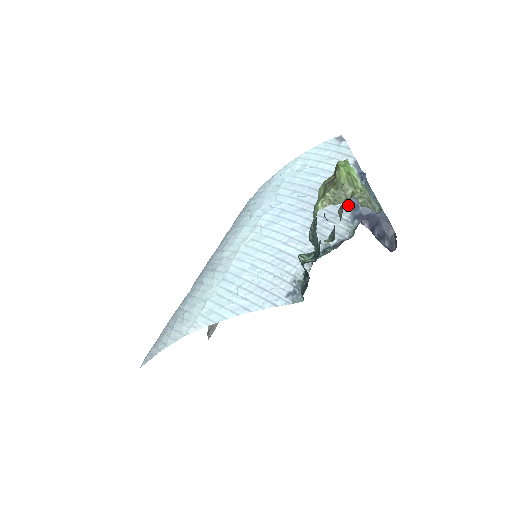
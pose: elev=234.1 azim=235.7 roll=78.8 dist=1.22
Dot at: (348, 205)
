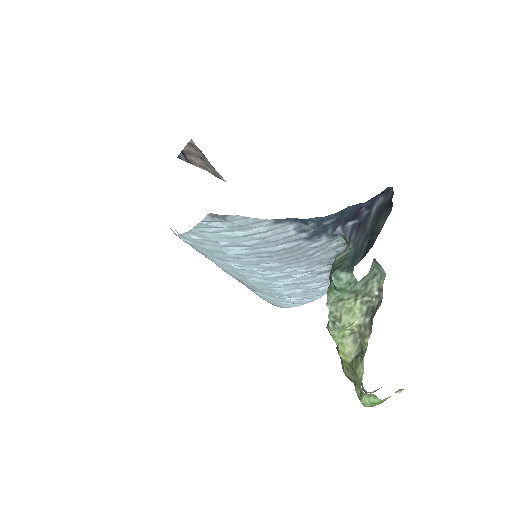
Dot at: (315, 237)
